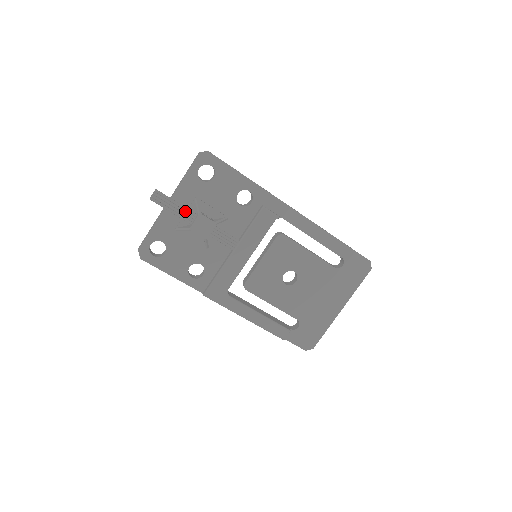
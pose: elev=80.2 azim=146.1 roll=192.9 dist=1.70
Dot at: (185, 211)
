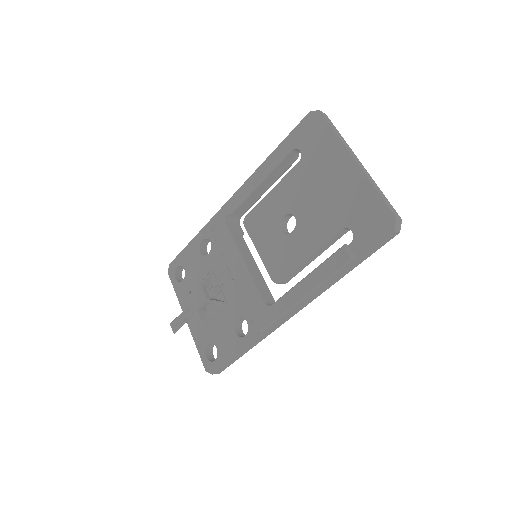
Dot at: (190, 308)
